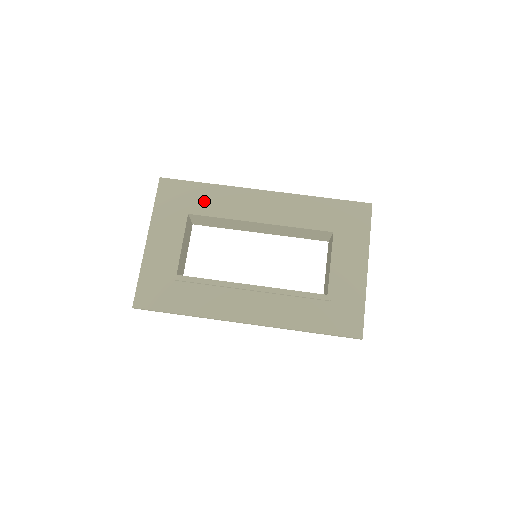
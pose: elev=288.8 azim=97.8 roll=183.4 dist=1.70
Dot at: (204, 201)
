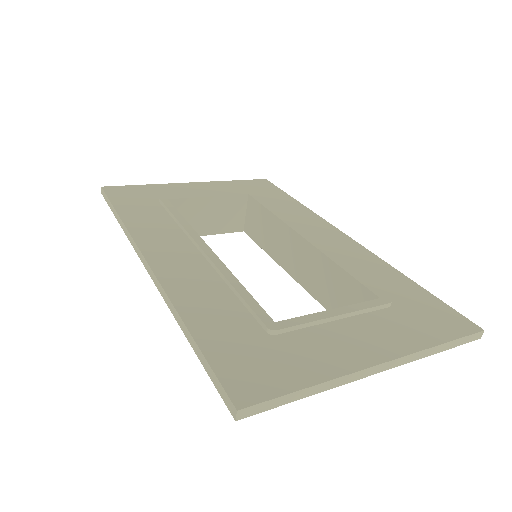
Dot at: (275, 202)
